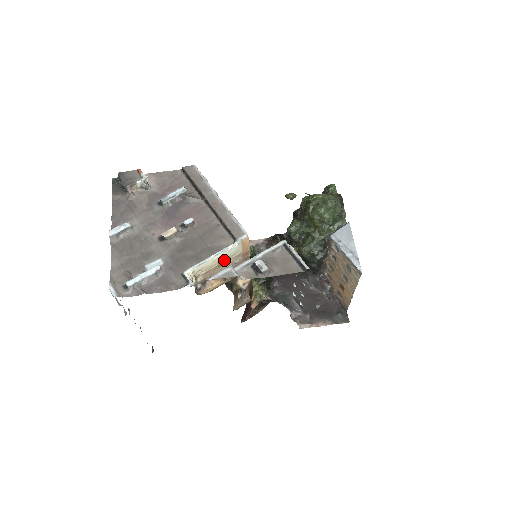
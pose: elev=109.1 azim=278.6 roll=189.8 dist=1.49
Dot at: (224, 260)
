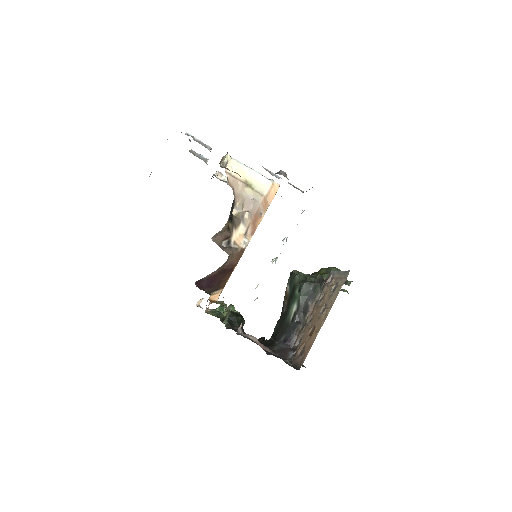
Dot at: (251, 184)
